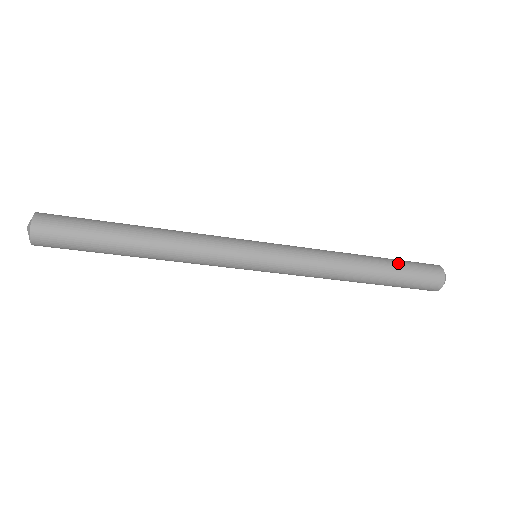
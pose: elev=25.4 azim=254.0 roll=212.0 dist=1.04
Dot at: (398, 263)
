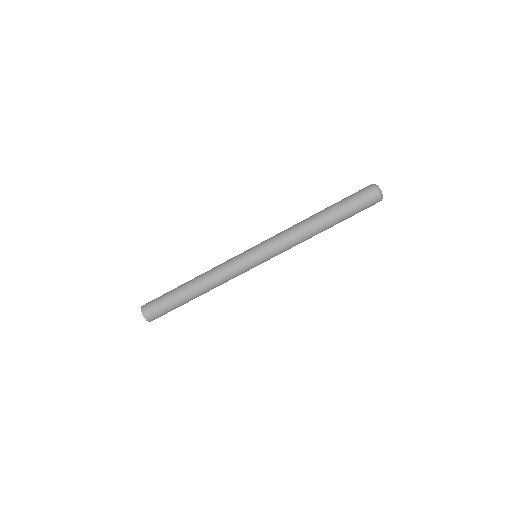
Dot at: (341, 203)
